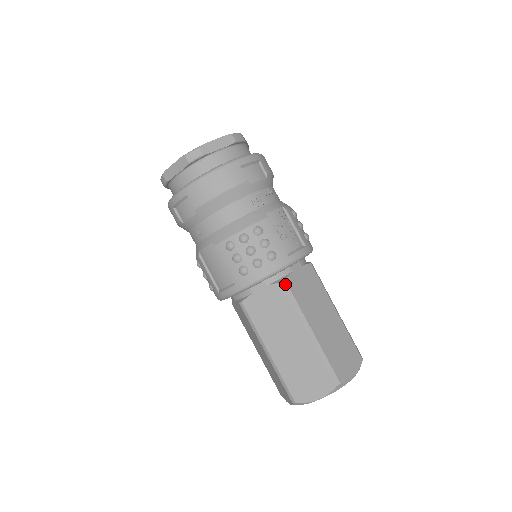
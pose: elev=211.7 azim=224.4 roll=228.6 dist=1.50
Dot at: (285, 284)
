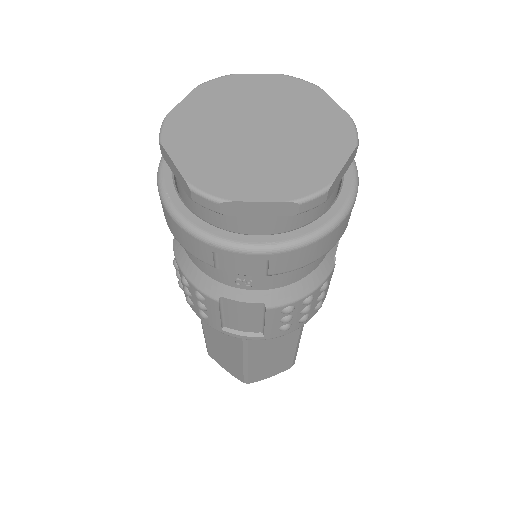
Dot at: occluded
